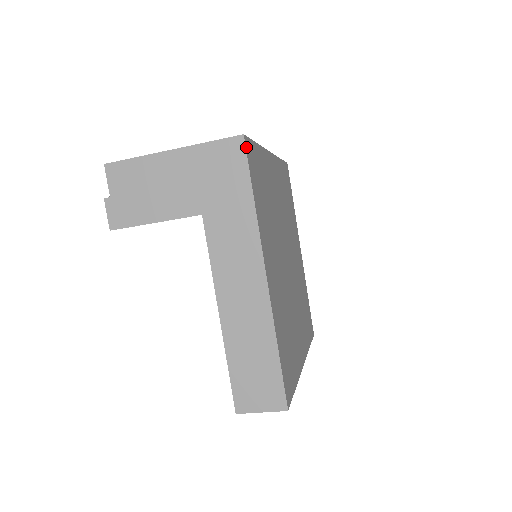
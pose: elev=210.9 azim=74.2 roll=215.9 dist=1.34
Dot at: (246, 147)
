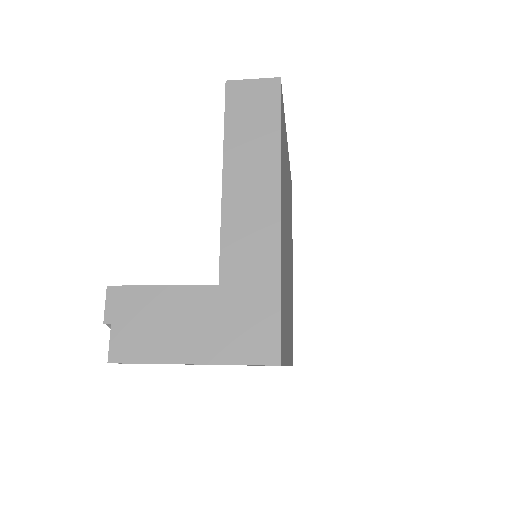
Dot at: (281, 362)
